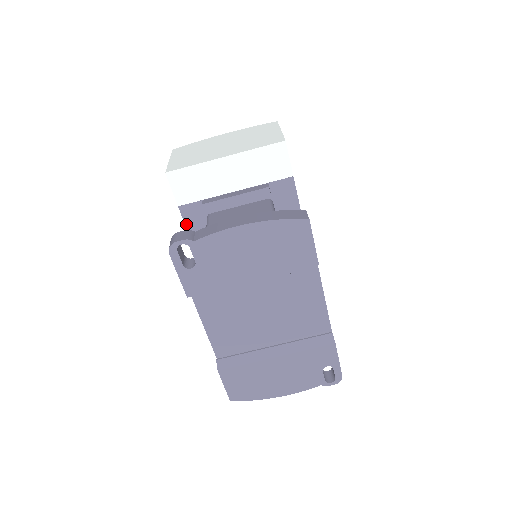
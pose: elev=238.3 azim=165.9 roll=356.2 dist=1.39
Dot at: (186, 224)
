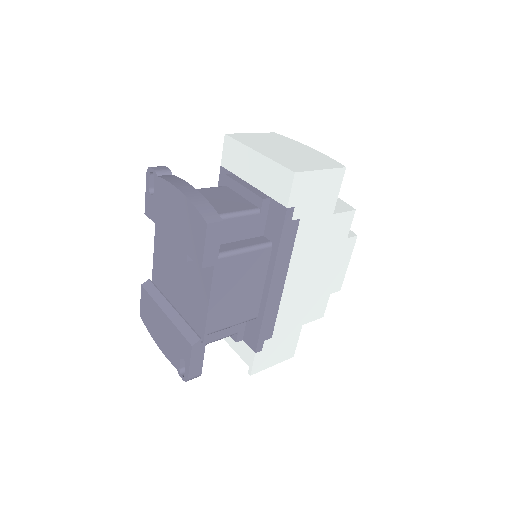
Dot at: (219, 183)
